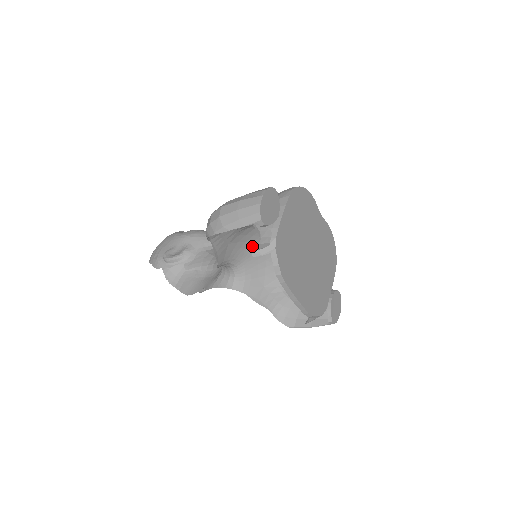
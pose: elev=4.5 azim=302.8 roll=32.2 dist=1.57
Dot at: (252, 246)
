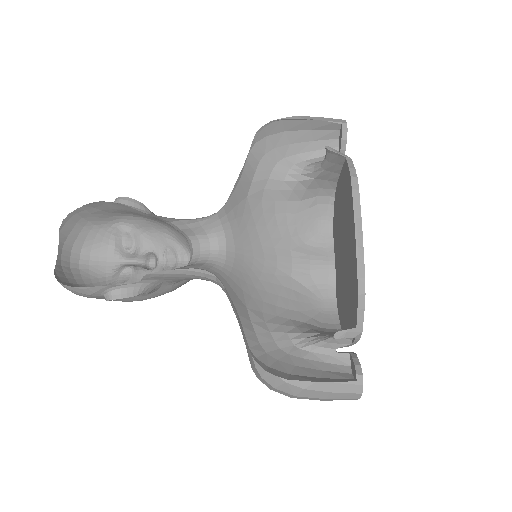
Dot at: (255, 243)
